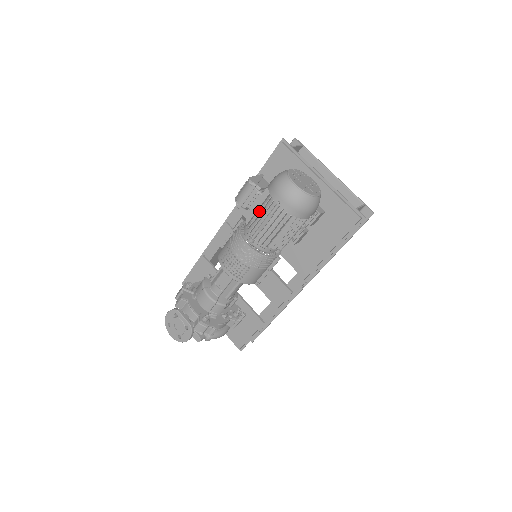
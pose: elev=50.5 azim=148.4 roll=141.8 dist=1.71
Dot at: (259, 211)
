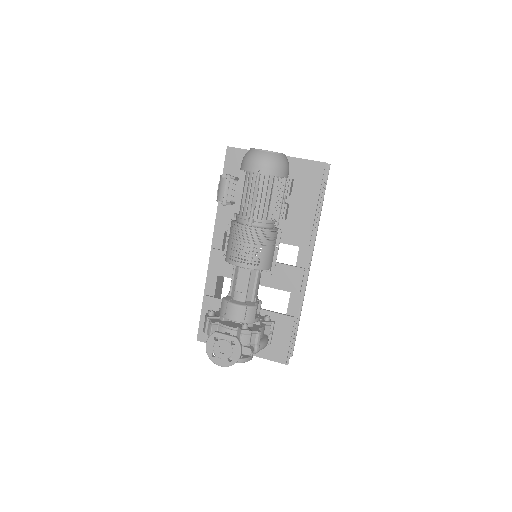
Dot at: (245, 191)
